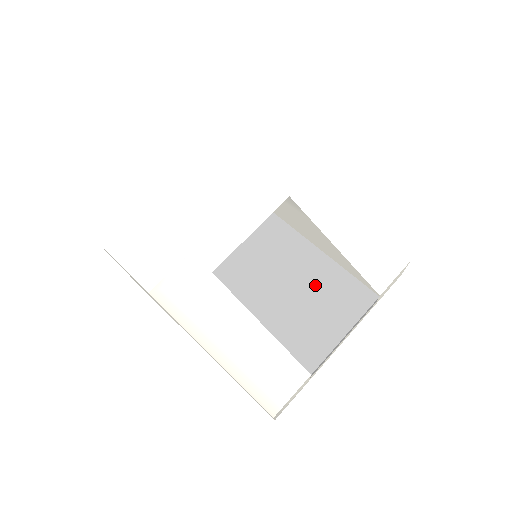
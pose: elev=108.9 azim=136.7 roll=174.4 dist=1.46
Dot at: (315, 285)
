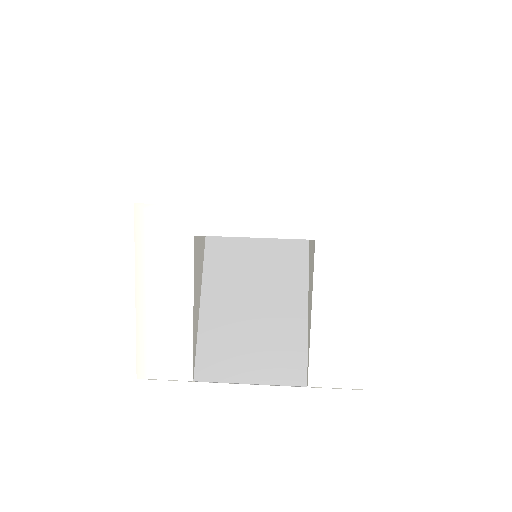
Dot at: (272, 324)
